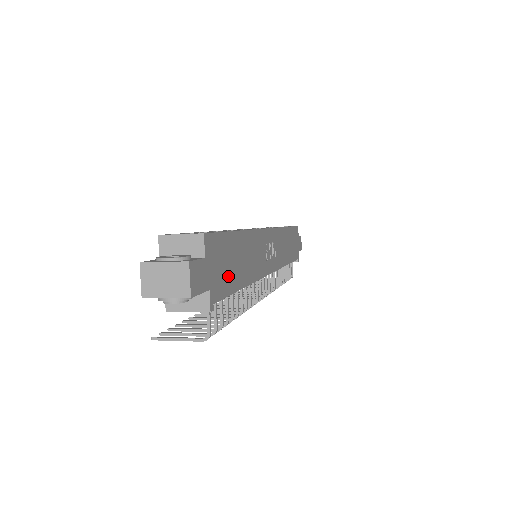
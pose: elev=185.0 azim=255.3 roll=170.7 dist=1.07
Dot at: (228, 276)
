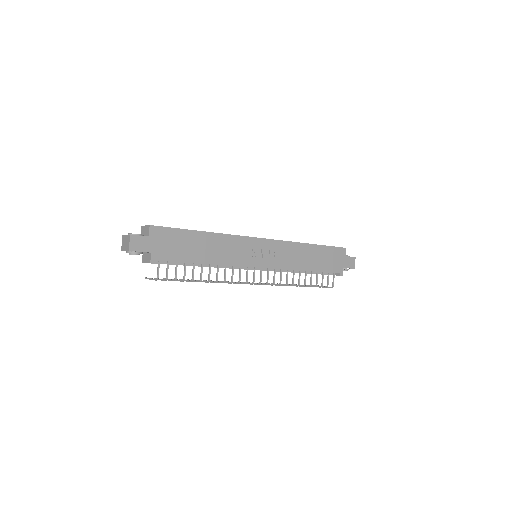
Dot at: (179, 252)
